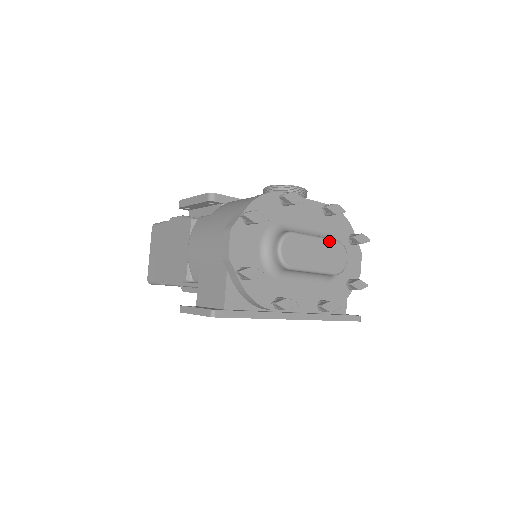
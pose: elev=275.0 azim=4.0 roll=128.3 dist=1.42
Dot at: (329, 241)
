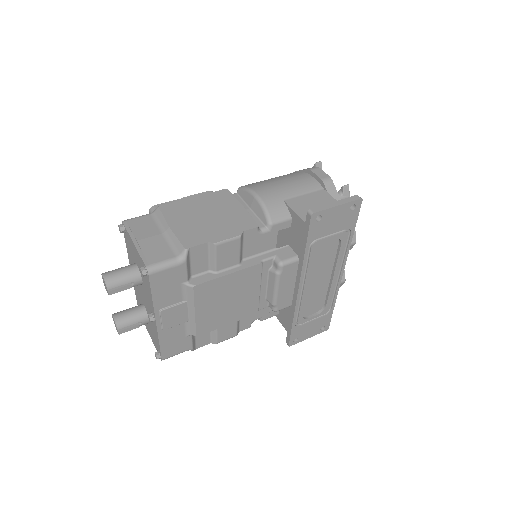
Dot at: occluded
